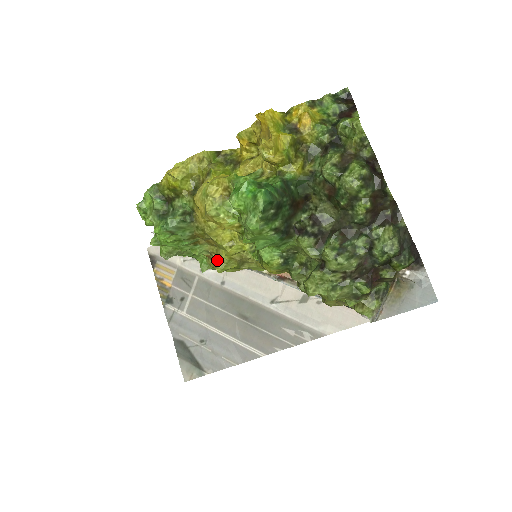
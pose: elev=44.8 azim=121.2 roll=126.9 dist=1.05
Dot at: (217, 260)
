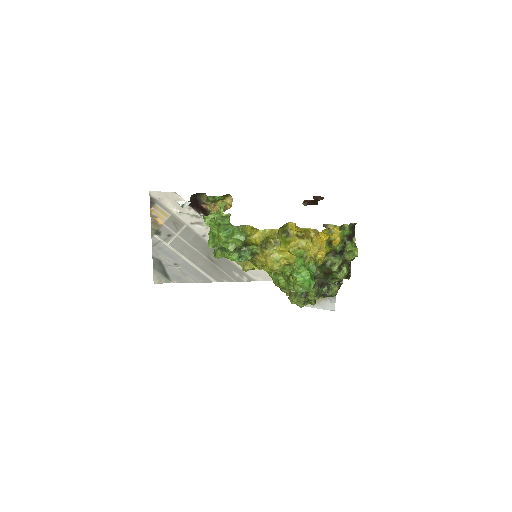
Dot at: (246, 267)
